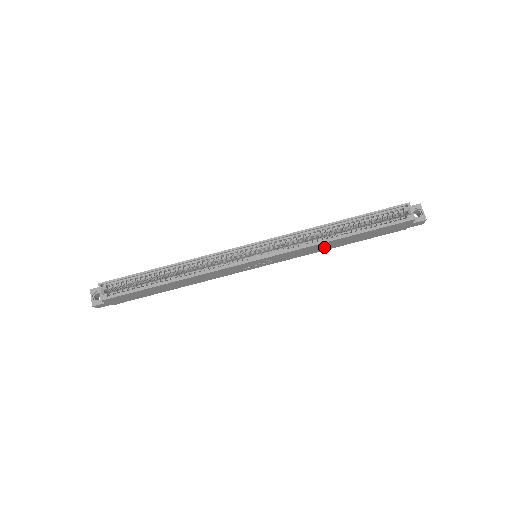
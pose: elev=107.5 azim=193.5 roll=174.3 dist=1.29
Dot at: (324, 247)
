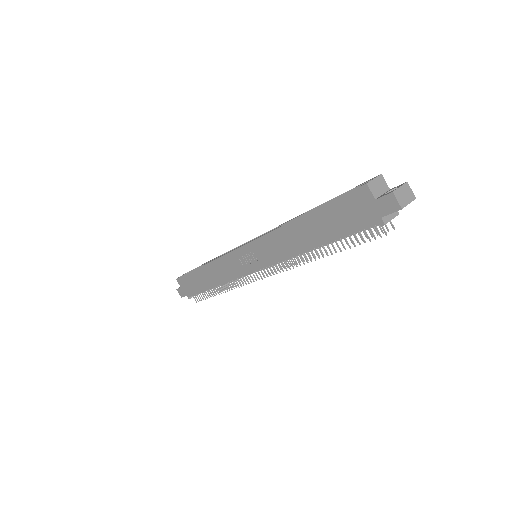
Dot at: (294, 242)
